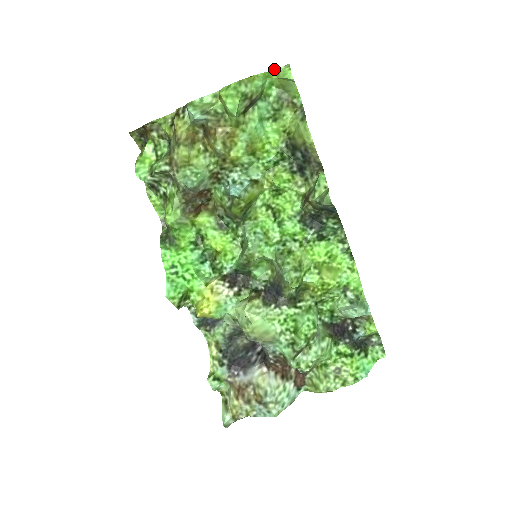
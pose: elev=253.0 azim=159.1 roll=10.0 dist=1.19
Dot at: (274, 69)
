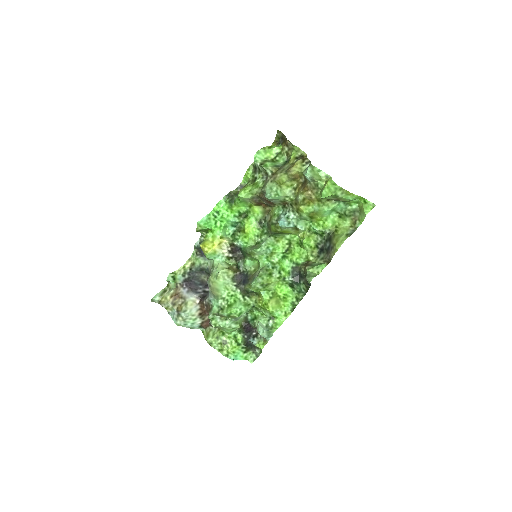
Dot at: (366, 199)
